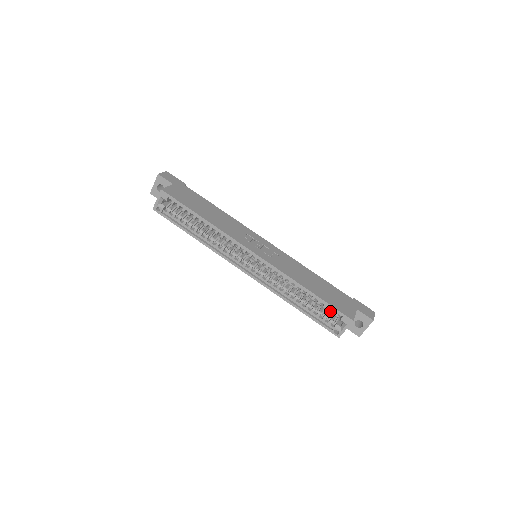
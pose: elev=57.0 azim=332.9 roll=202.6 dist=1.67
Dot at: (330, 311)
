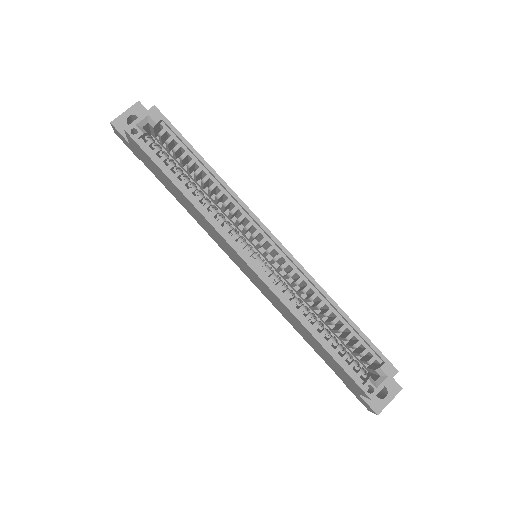
Dot at: (365, 352)
